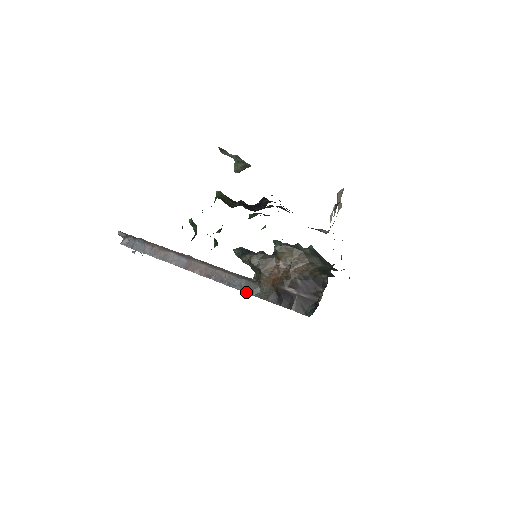
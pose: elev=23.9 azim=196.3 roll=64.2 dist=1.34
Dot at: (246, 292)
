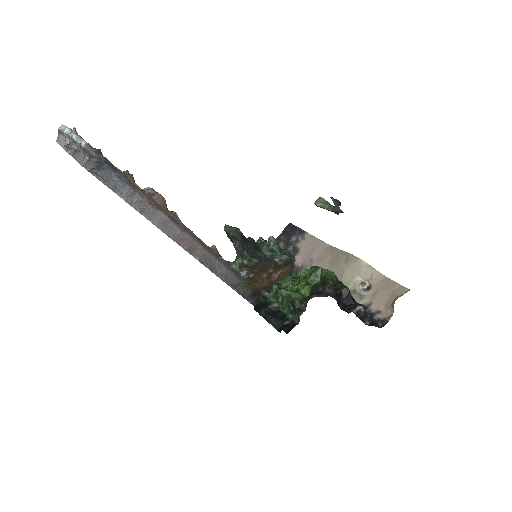
Dot at: (228, 284)
